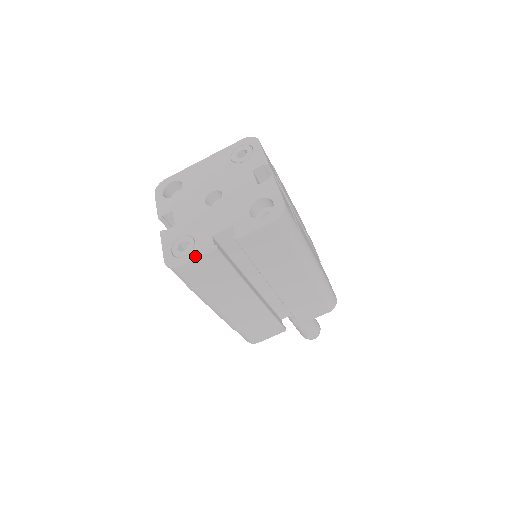
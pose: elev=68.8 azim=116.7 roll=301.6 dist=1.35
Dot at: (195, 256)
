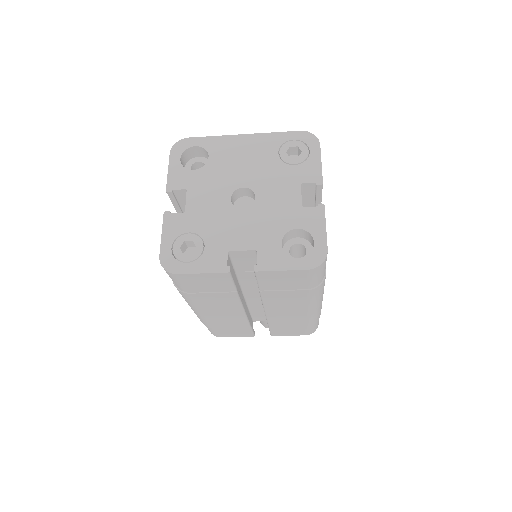
Dot at: (200, 269)
